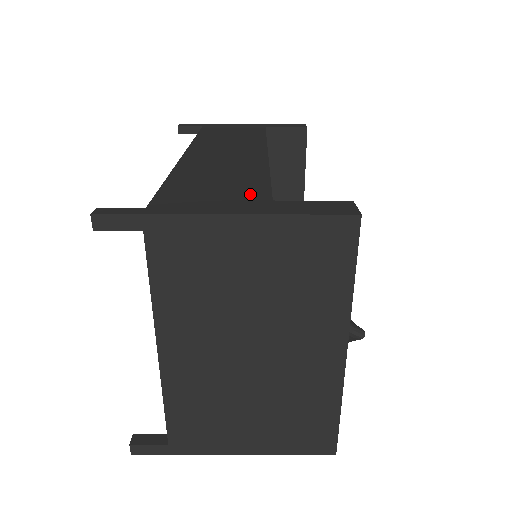
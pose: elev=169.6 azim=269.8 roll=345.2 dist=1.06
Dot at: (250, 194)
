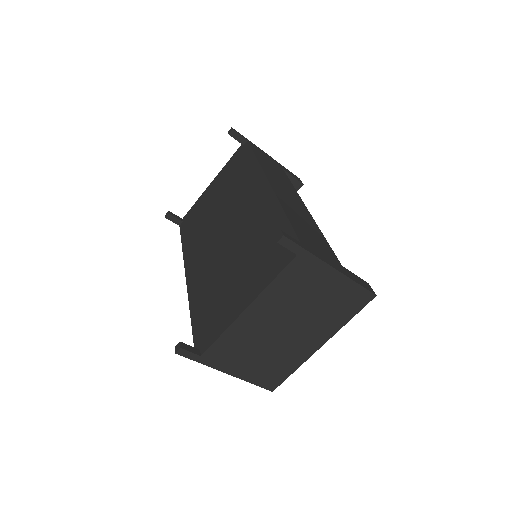
Dot at: (330, 254)
